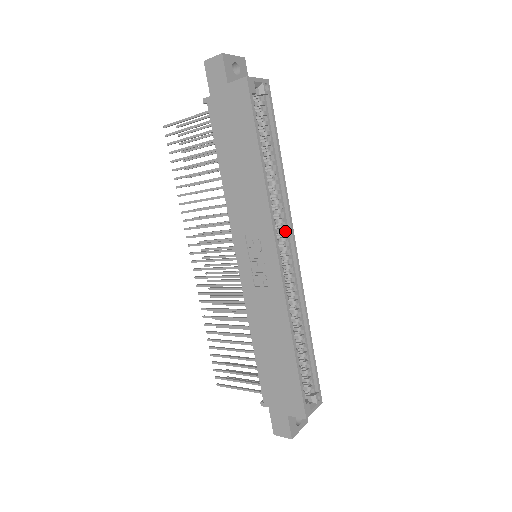
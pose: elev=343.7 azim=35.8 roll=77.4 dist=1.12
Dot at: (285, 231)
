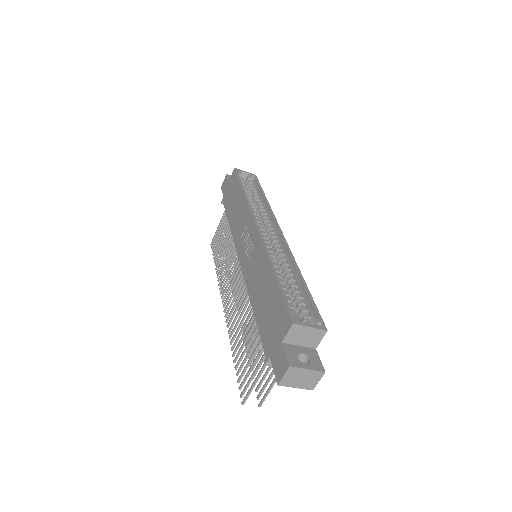
Dot at: (271, 226)
